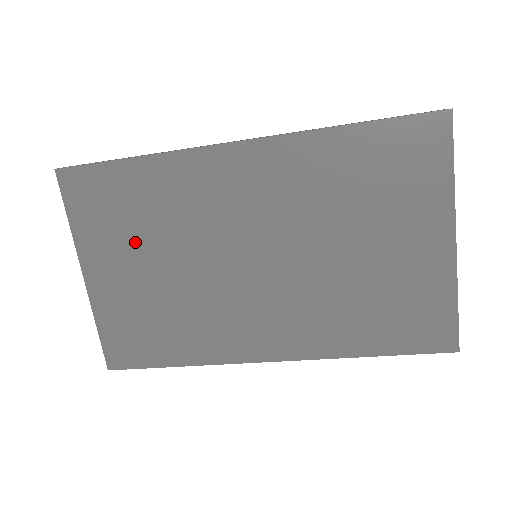
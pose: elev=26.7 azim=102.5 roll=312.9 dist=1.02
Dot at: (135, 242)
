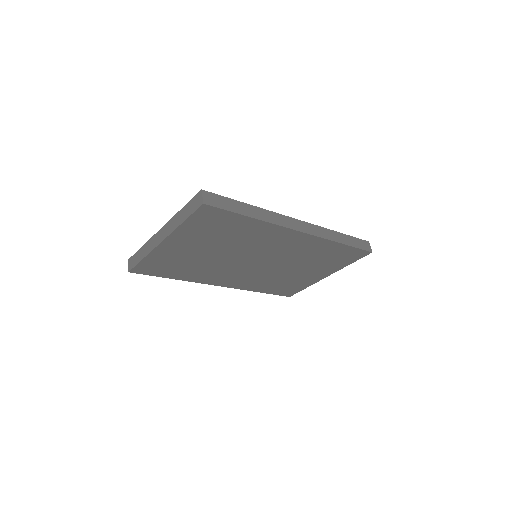
Dot at: (210, 241)
